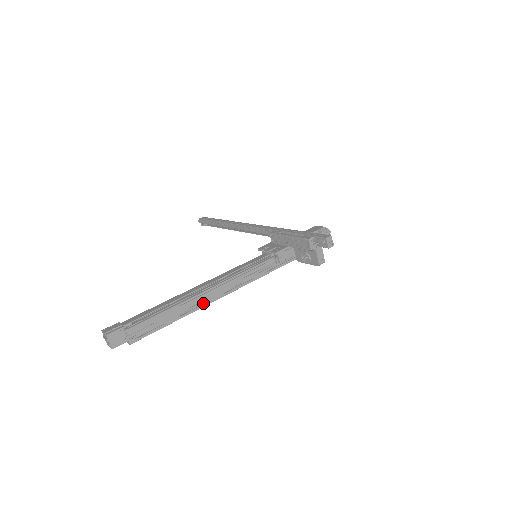
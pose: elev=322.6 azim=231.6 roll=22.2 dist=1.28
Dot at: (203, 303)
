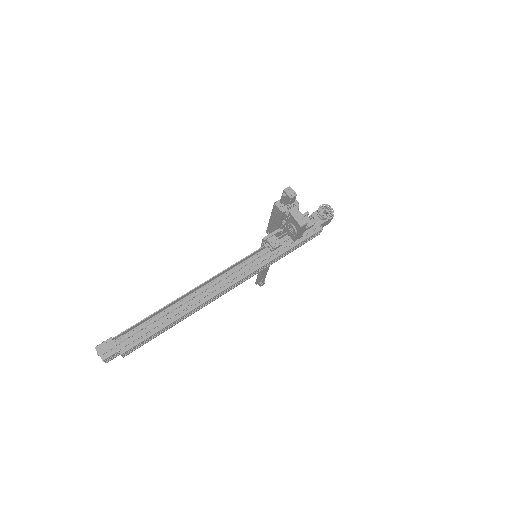
Dot at: (195, 305)
